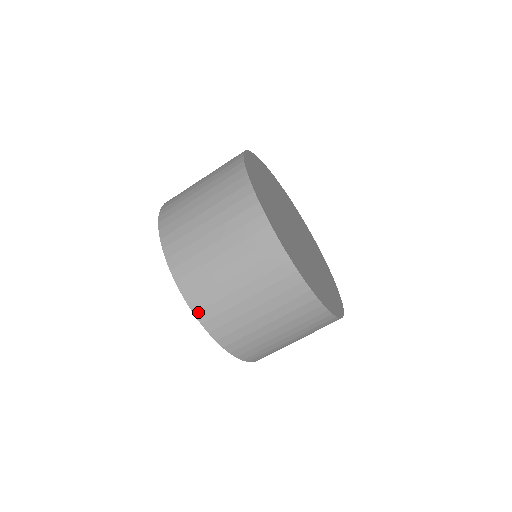
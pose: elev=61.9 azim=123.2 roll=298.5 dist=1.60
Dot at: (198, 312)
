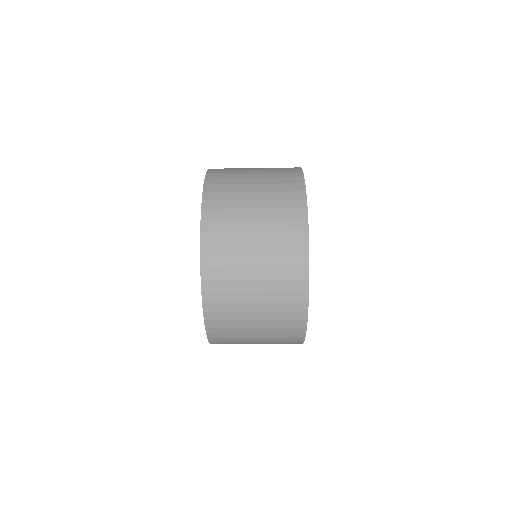
Dot at: (214, 343)
